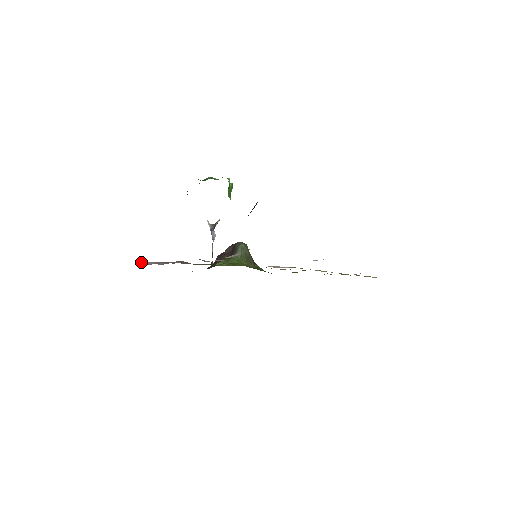
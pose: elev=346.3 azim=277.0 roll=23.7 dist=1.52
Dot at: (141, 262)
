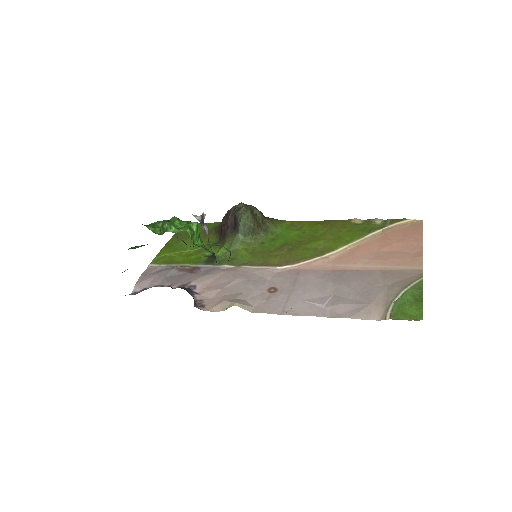
Dot at: (137, 285)
